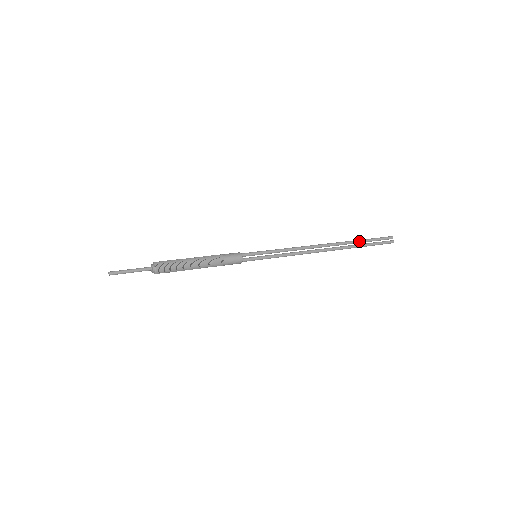
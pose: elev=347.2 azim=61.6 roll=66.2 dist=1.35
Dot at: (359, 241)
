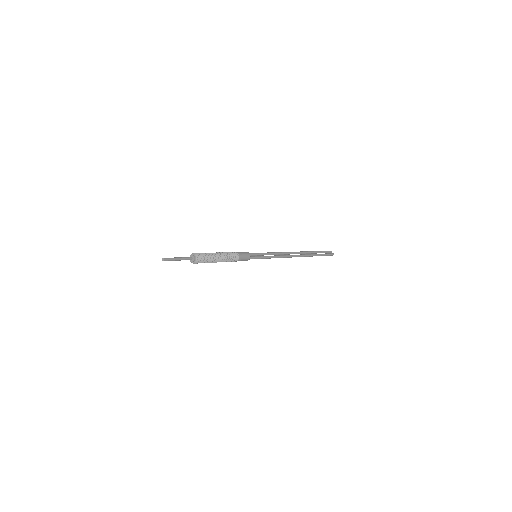
Dot at: (314, 252)
